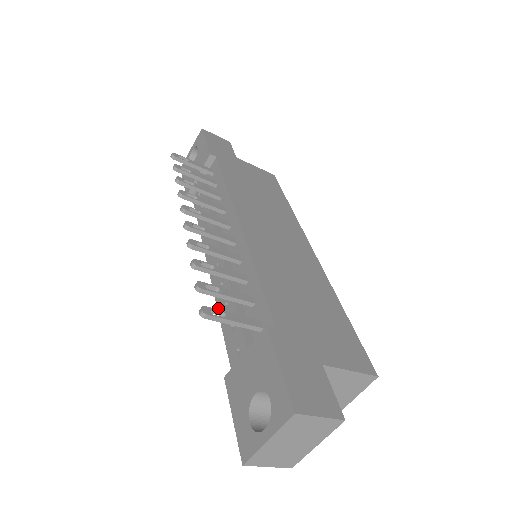
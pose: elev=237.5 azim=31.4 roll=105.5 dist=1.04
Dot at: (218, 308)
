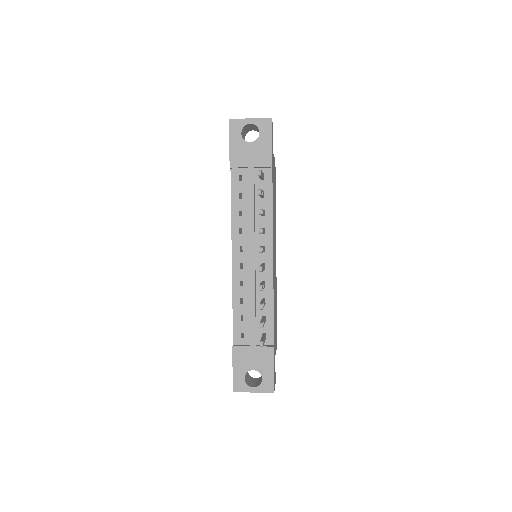
Dot at: (234, 295)
